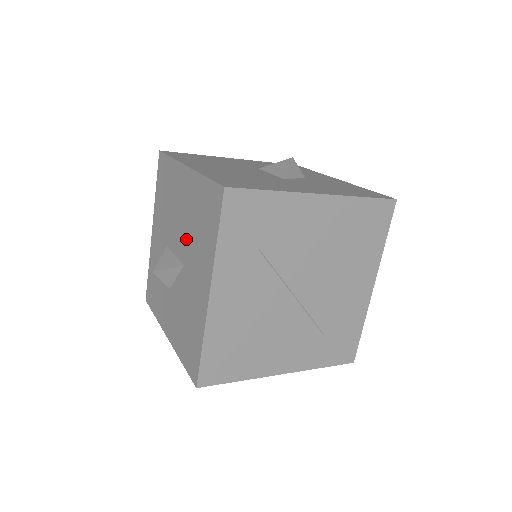
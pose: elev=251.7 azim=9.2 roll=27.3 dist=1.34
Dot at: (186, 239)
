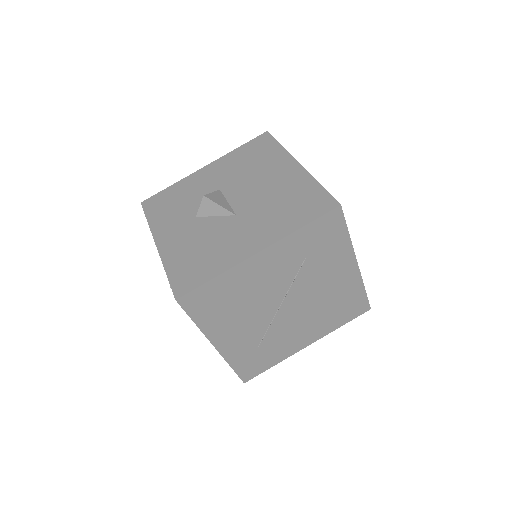
Dot at: (257, 202)
